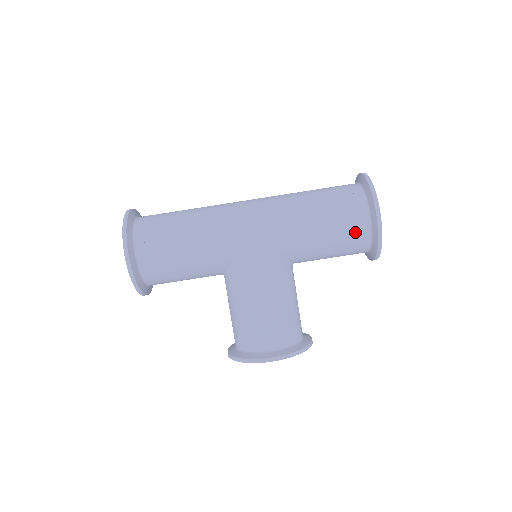
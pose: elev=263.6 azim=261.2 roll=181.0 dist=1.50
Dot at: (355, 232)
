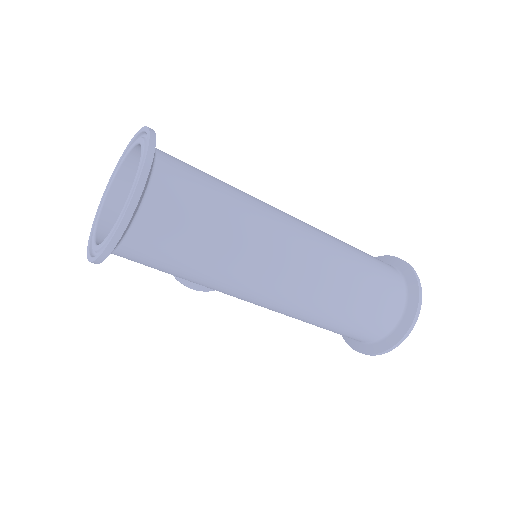
Dot at: occluded
